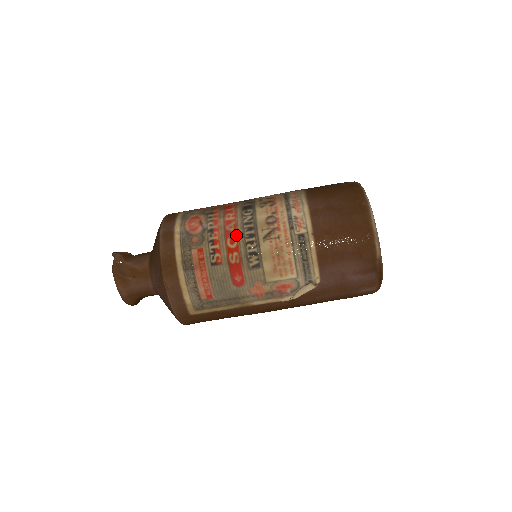
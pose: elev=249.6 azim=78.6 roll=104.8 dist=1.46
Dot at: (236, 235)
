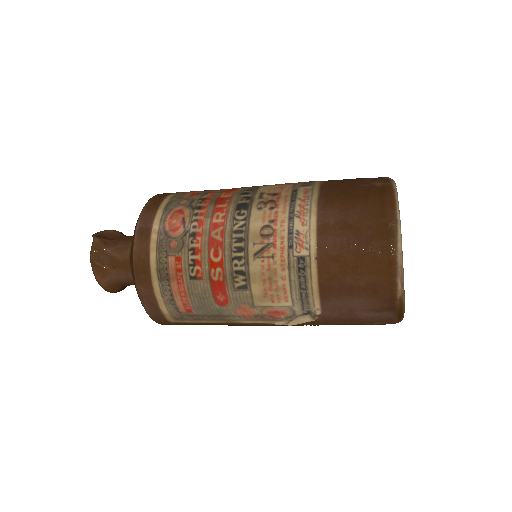
Dot at: (222, 246)
